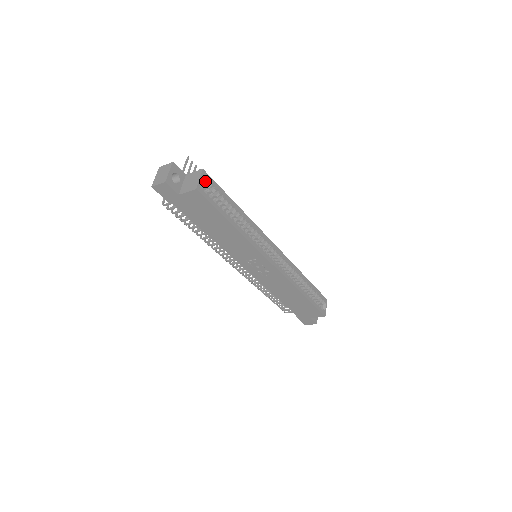
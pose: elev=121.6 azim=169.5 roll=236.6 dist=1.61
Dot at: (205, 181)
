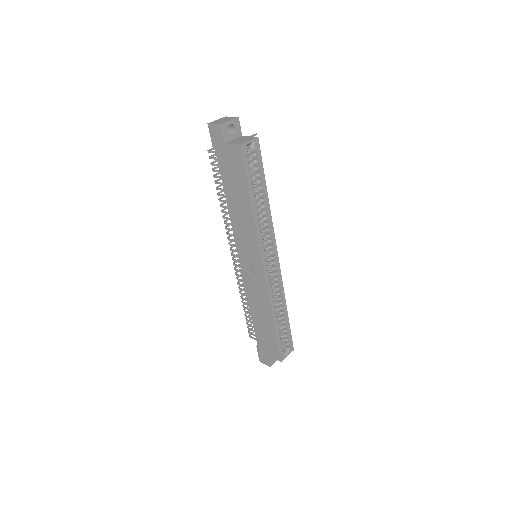
Dot at: (253, 147)
